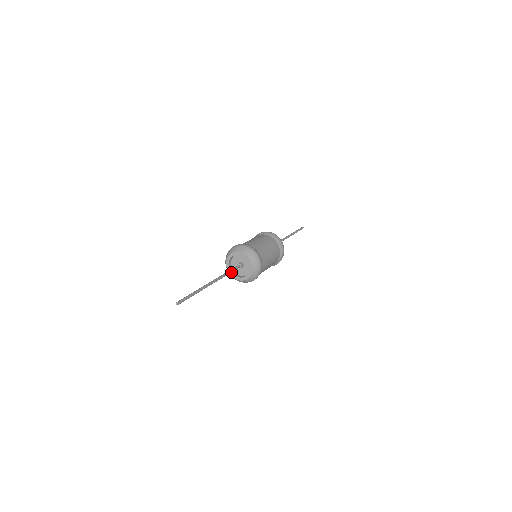
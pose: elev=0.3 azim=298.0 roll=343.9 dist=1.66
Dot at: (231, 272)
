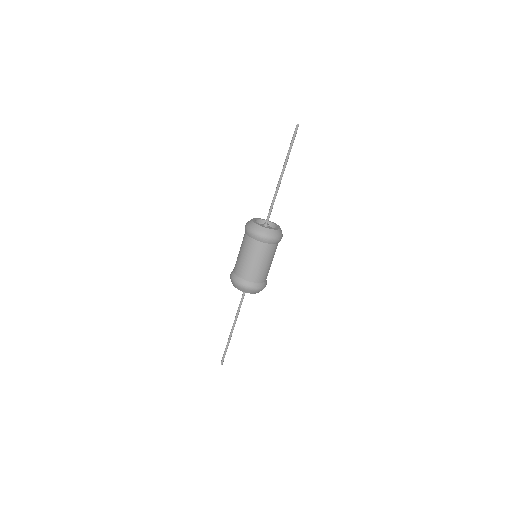
Dot at: occluded
